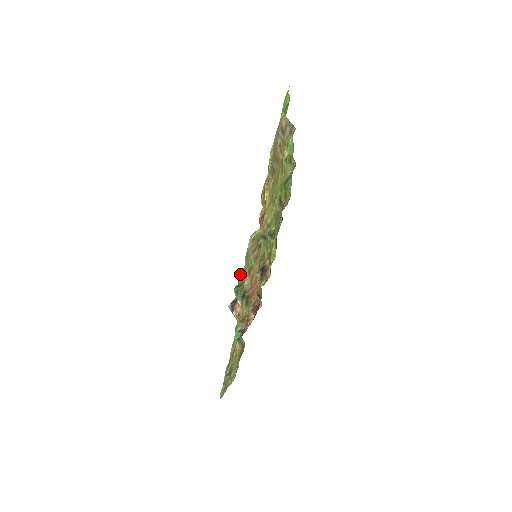
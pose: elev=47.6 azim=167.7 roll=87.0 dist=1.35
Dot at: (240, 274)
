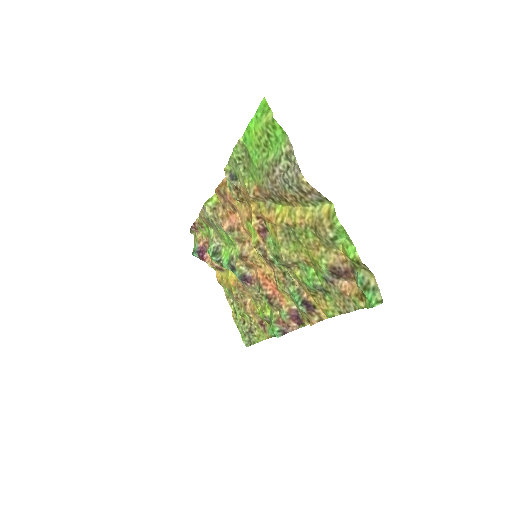
Dot at: (193, 224)
